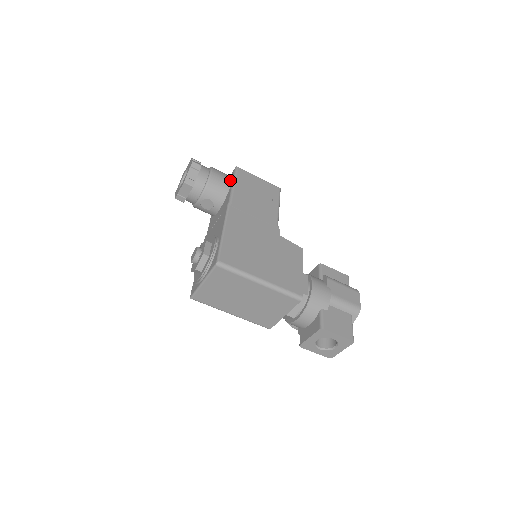
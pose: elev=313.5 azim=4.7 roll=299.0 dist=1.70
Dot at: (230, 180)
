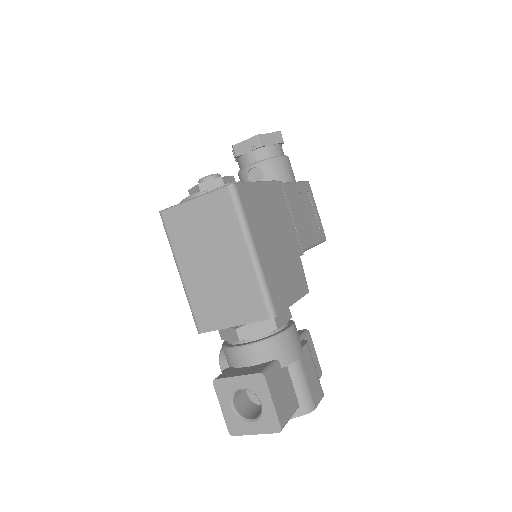
Dot at: (294, 180)
